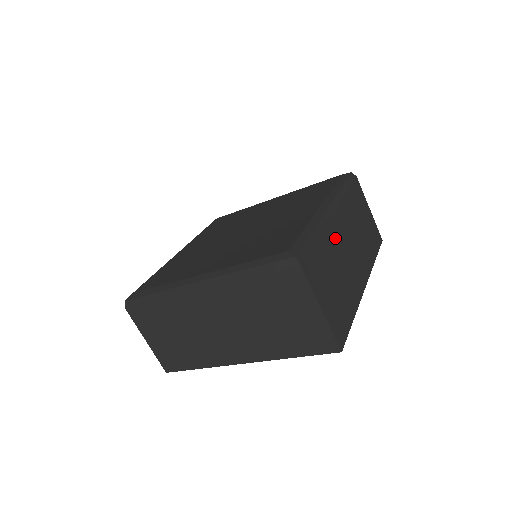
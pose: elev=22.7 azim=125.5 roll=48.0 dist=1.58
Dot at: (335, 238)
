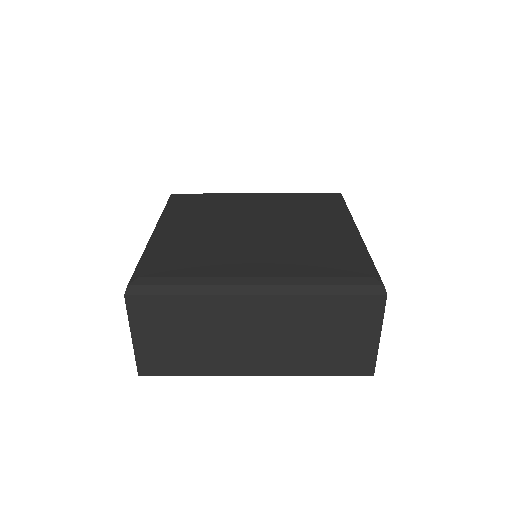
Dot at: occluded
